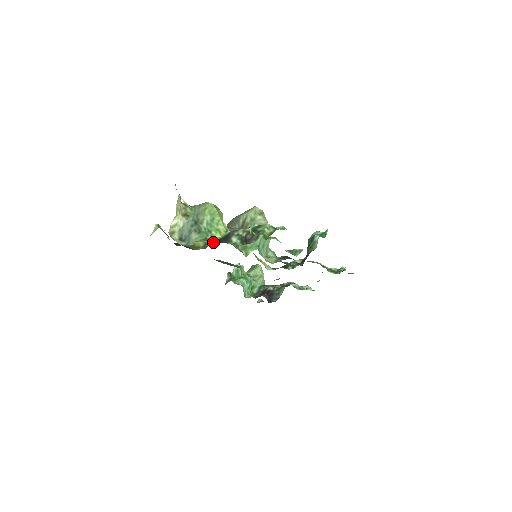
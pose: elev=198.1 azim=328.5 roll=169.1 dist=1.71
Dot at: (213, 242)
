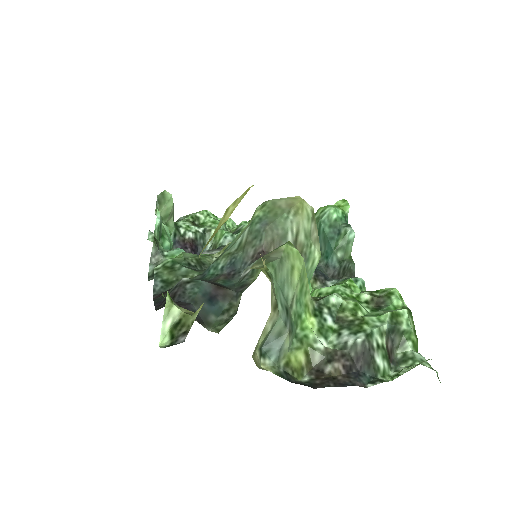
Dot at: (358, 382)
